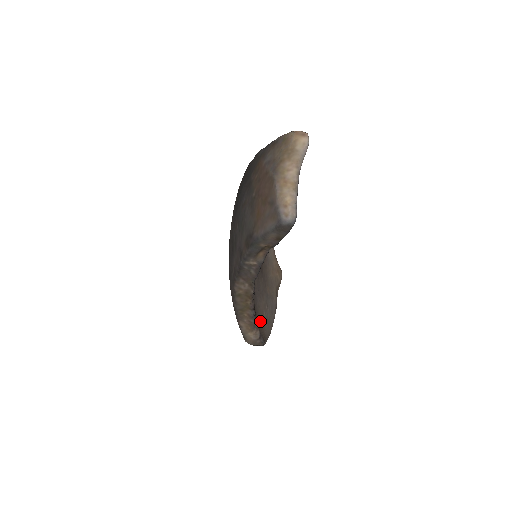
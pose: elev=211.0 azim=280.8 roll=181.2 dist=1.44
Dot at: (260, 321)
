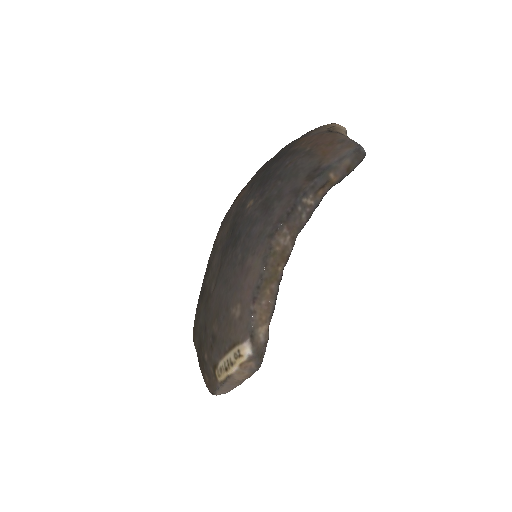
Dot at: occluded
